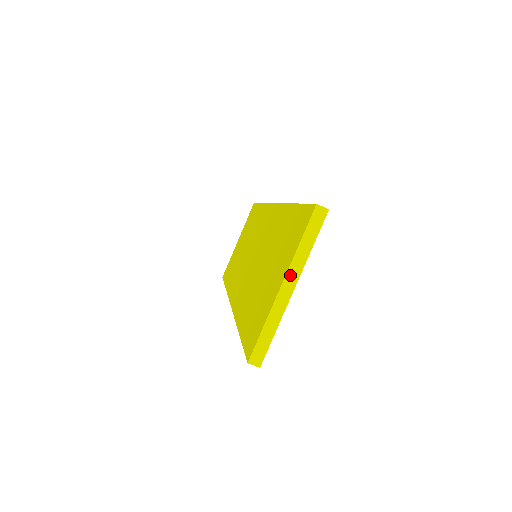
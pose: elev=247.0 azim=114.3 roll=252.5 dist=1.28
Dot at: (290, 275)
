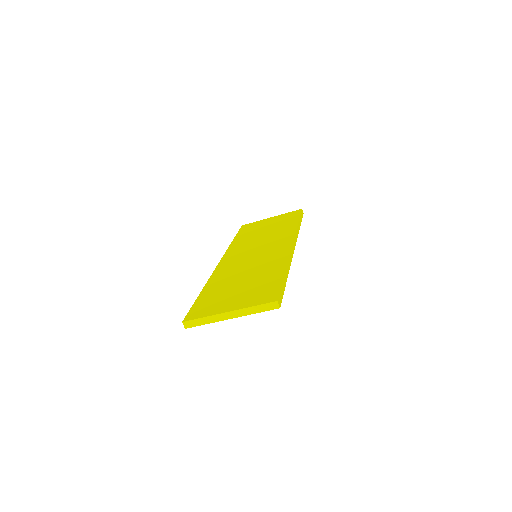
Dot at: (236, 312)
